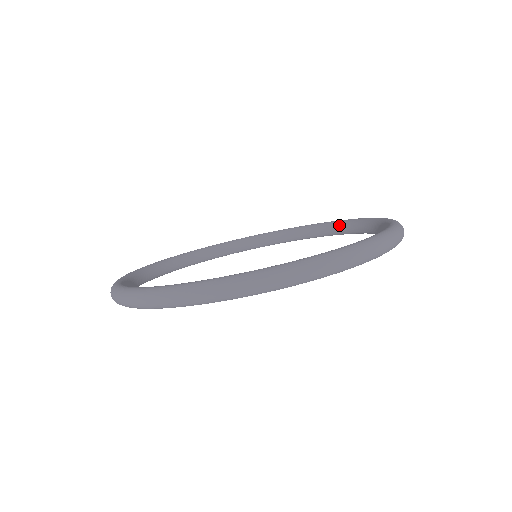
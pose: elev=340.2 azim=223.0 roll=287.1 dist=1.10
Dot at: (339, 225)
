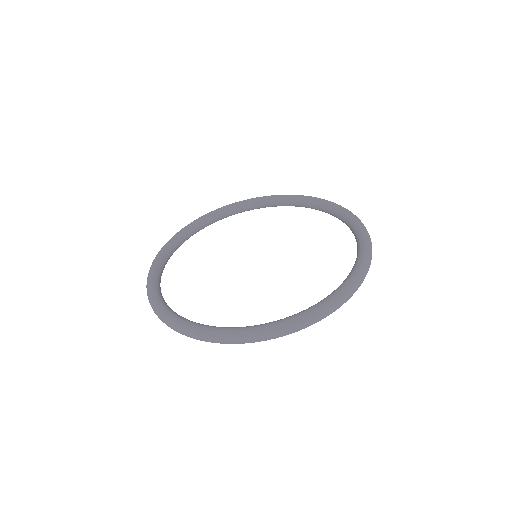
Dot at: (349, 224)
